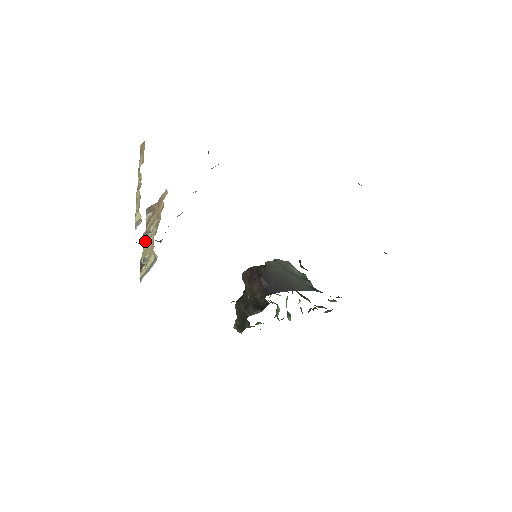
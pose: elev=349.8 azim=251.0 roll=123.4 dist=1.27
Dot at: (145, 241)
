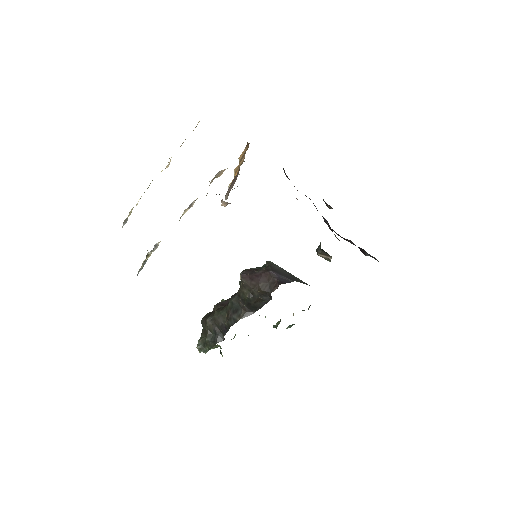
Dot at: (180, 218)
